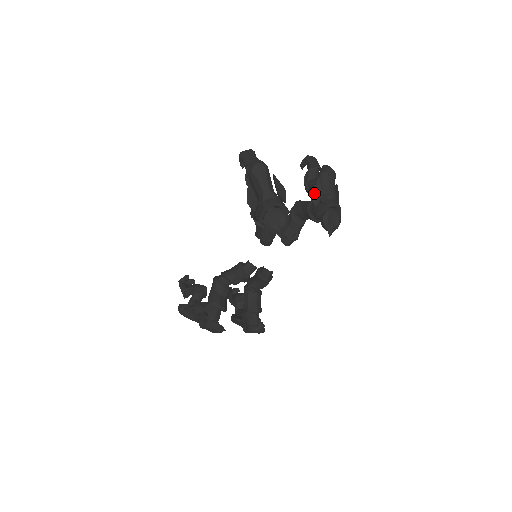
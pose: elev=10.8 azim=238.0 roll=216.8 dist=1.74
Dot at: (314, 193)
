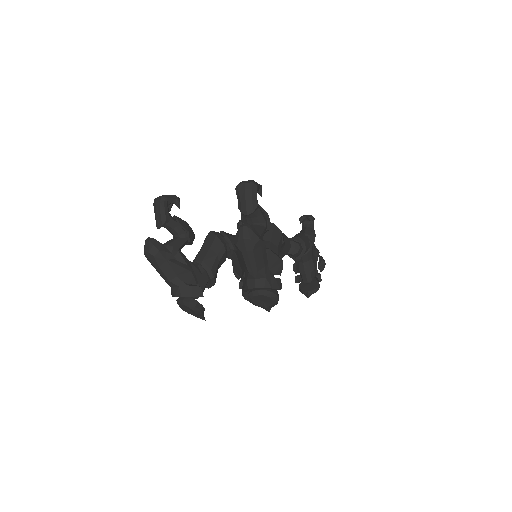
Dot at: (234, 265)
